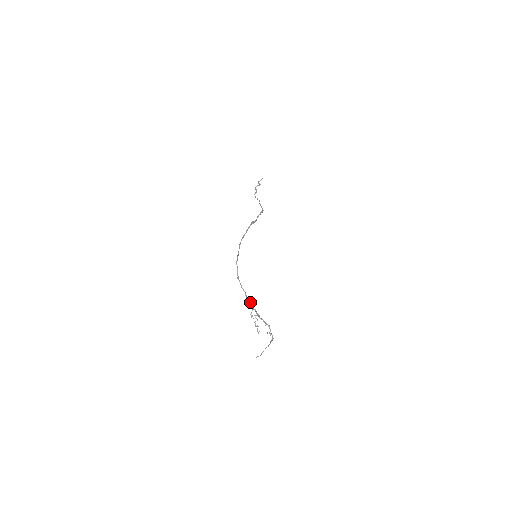
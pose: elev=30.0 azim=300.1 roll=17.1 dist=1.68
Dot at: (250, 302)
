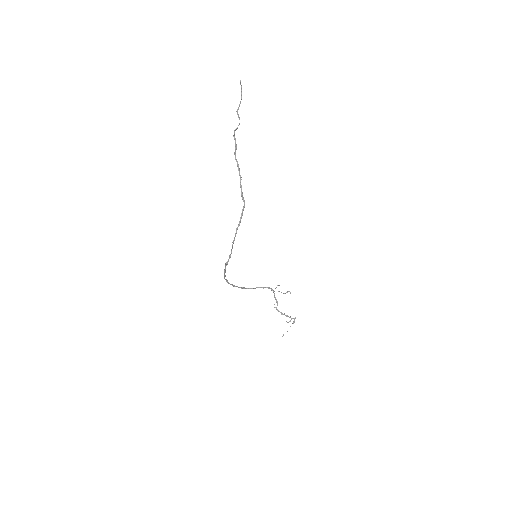
Dot at: (268, 288)
